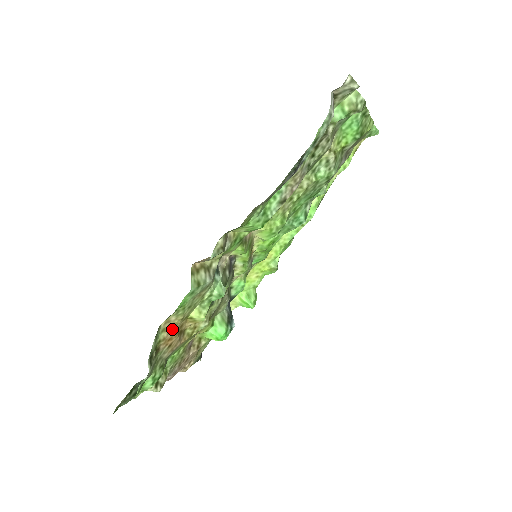
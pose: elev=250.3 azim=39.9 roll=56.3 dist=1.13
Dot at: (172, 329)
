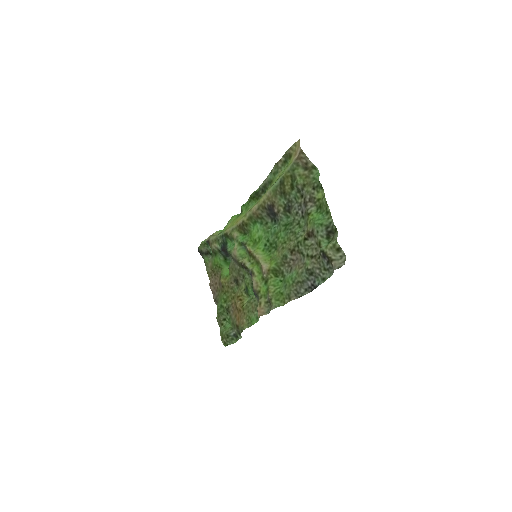
Dot at: (241, 318)
